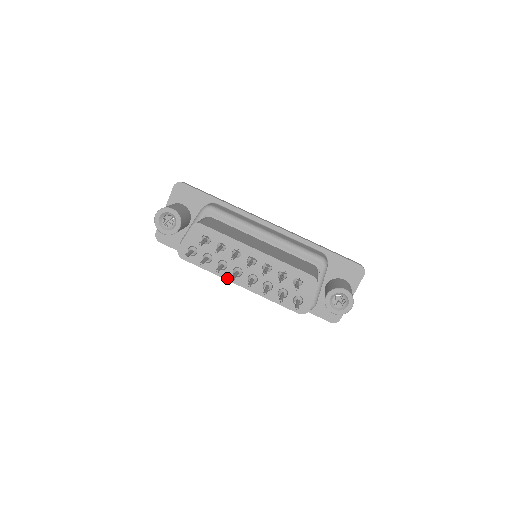
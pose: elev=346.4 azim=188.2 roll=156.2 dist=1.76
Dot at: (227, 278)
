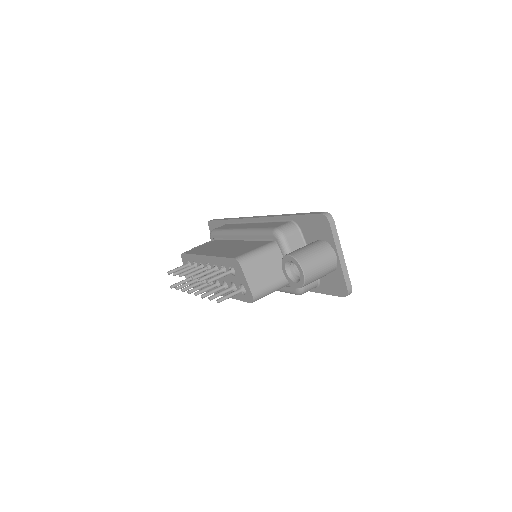
Dot at: occluded
